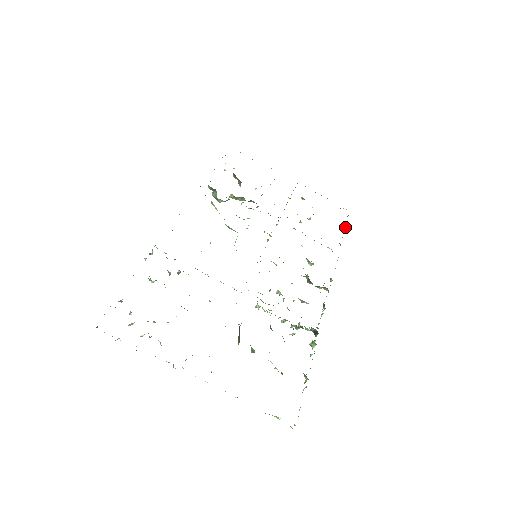
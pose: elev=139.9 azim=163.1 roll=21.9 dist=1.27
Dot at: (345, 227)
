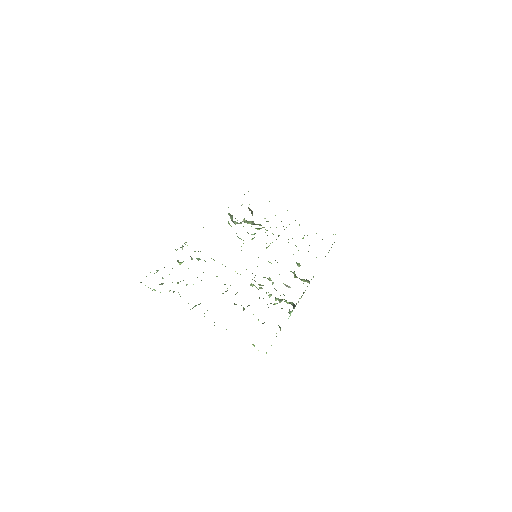
Dot at: occluded
